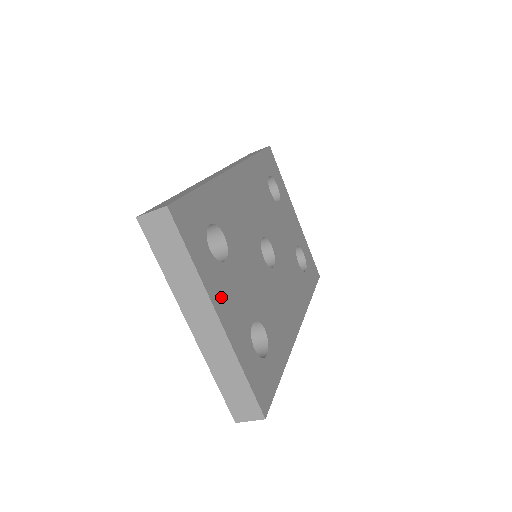
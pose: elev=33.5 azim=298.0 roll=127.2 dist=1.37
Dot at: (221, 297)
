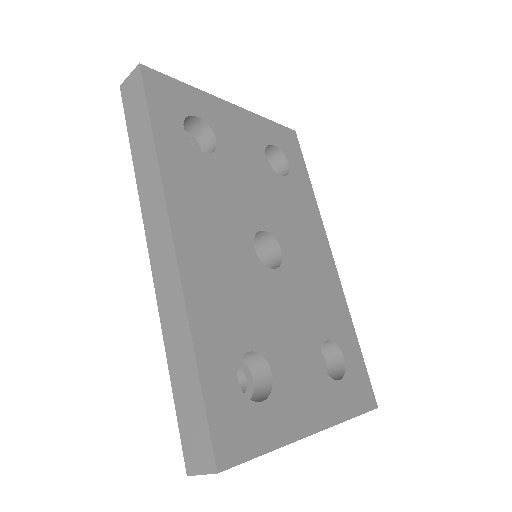
Dot at: (299, 413)
